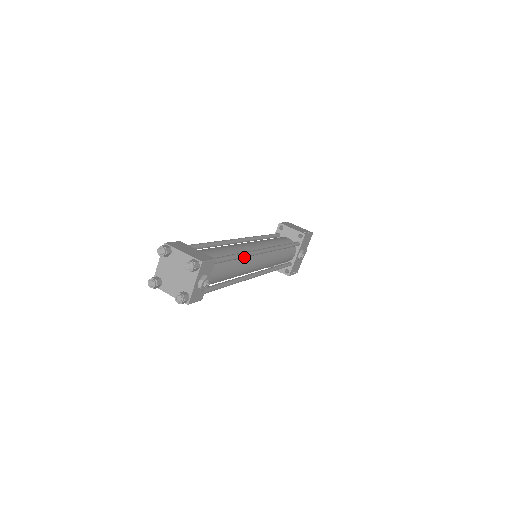
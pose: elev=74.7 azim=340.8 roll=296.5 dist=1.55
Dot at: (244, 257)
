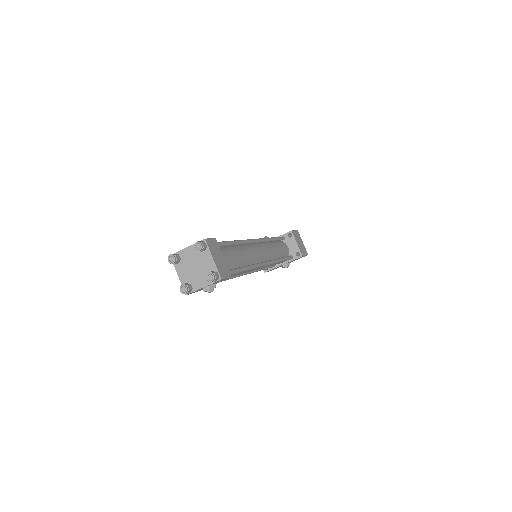
Dot at: occluded
